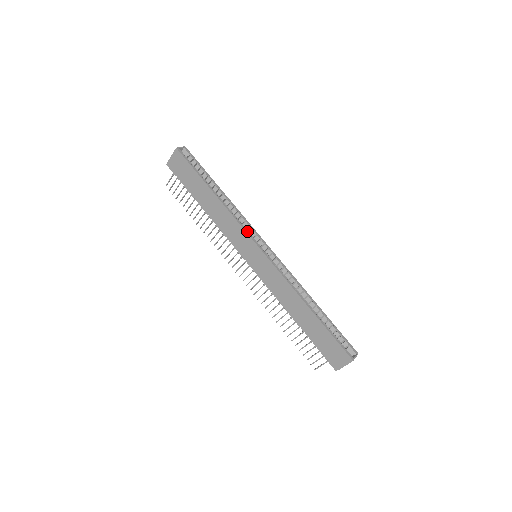
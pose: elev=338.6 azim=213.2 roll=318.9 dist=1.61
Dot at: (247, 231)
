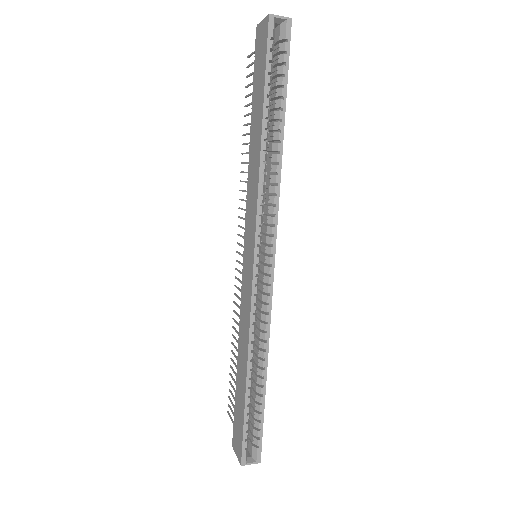
Dot at: (259, 222)
